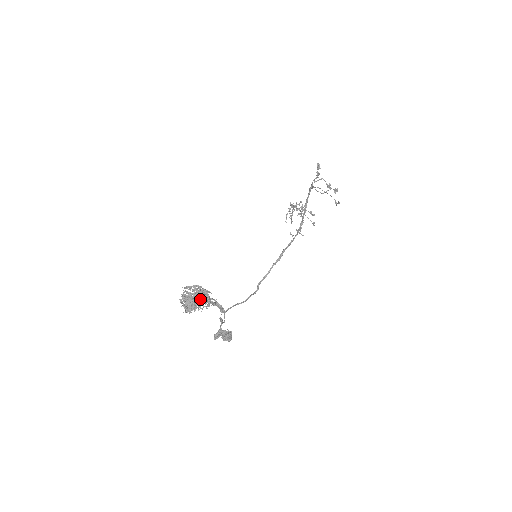
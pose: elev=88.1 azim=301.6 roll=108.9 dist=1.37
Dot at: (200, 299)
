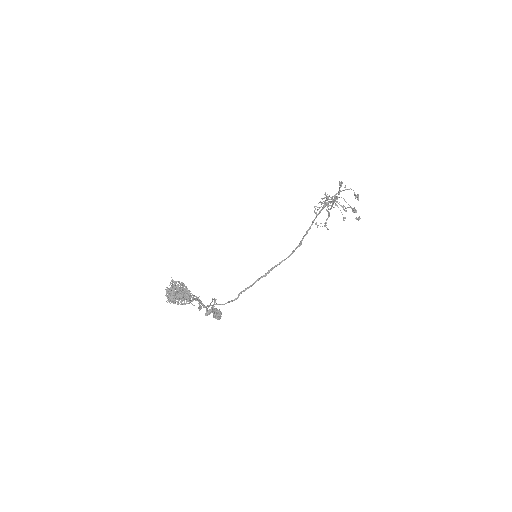
Dot at: (180, 296)
